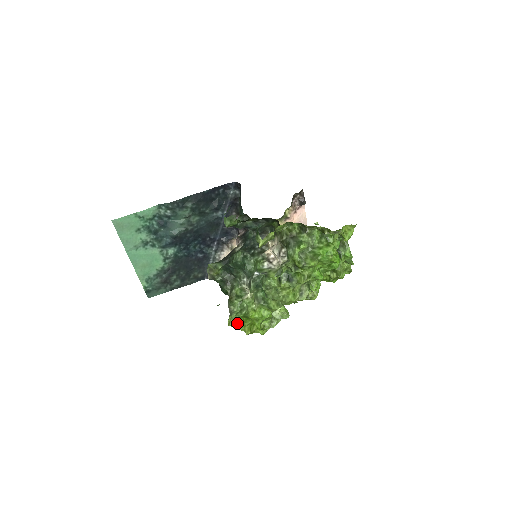
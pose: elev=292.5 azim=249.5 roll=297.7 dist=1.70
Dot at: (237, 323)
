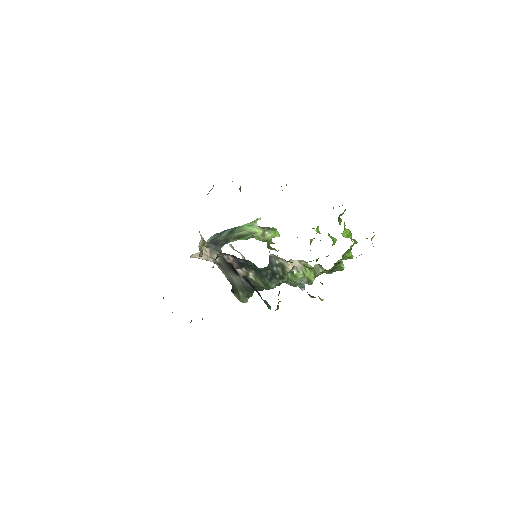
Dot at: occluded
